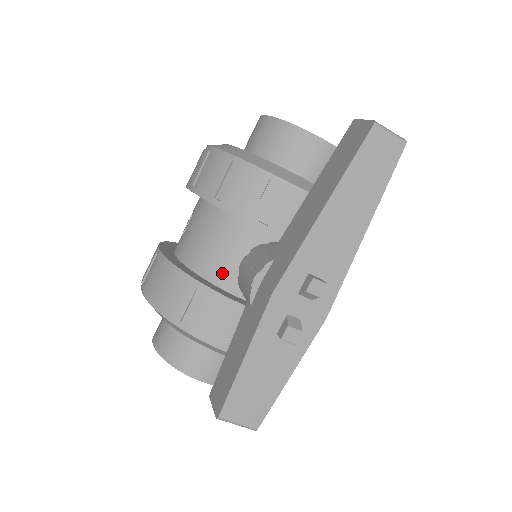
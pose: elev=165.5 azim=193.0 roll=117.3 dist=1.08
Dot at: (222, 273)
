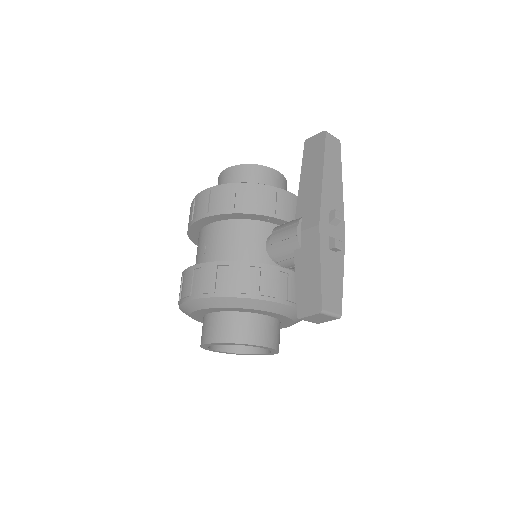
Dot at: (255, 257)
